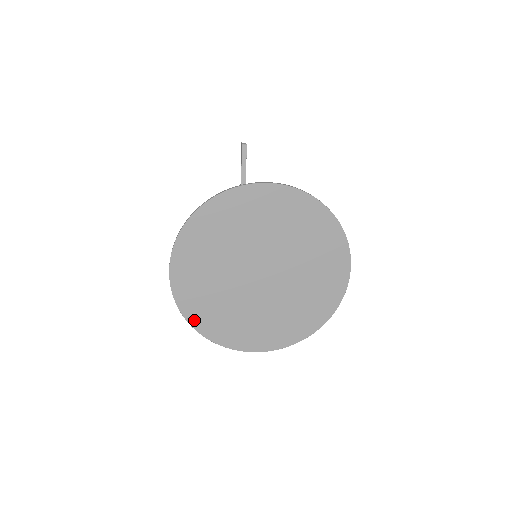
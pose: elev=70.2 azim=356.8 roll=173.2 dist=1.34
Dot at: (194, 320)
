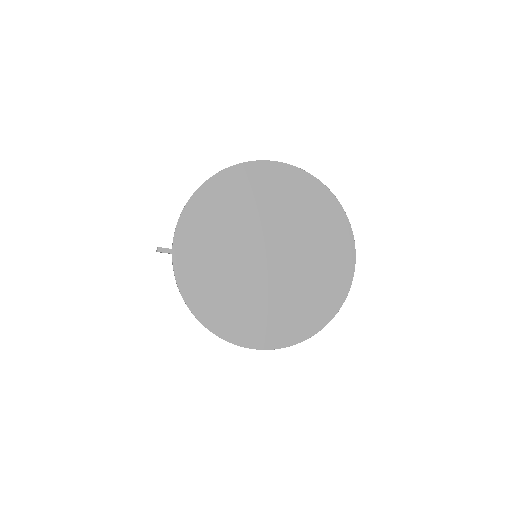
Dot at: (179, 254)
